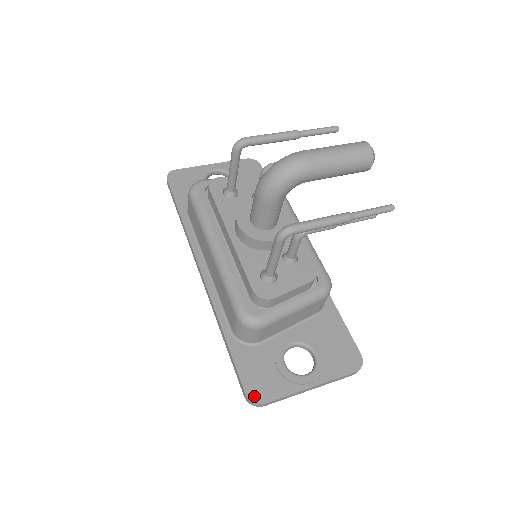
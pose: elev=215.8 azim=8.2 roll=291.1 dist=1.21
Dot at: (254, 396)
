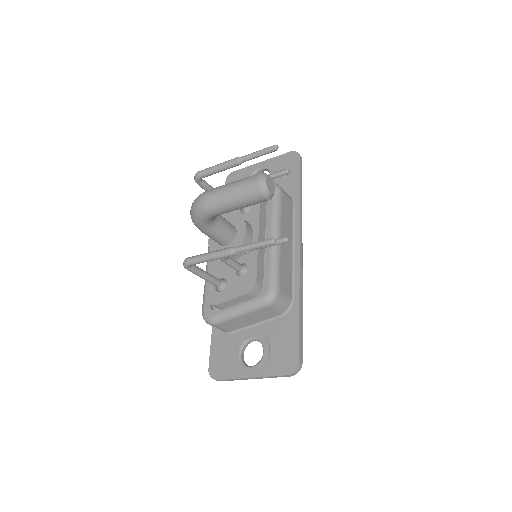
Dot at: (212, 372)
